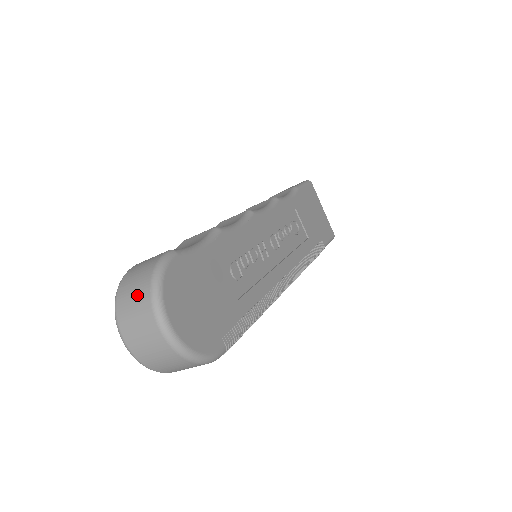
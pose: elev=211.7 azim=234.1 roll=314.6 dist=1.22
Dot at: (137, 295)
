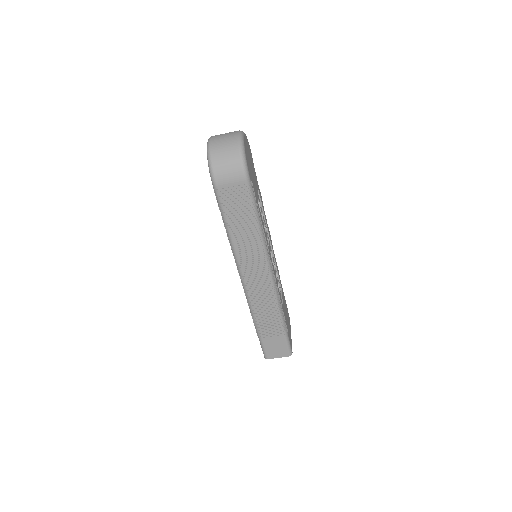
Dot at: occluded
